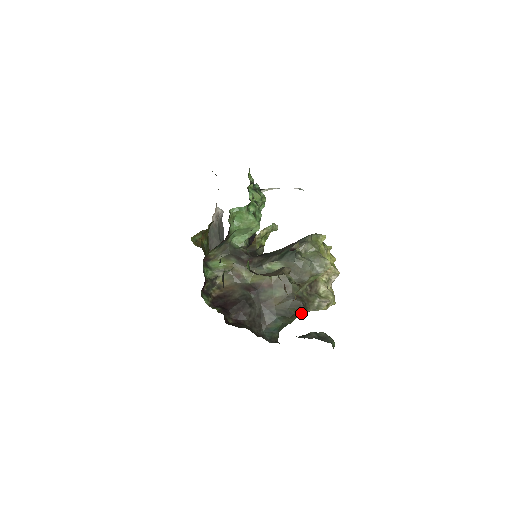
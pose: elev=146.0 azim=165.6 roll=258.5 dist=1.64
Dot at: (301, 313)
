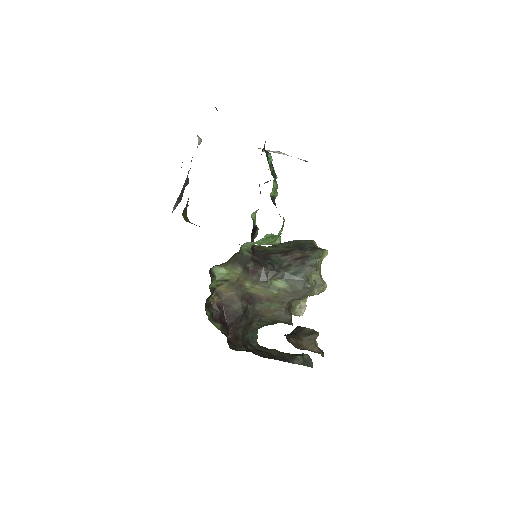
Dot at: (286, 323)
